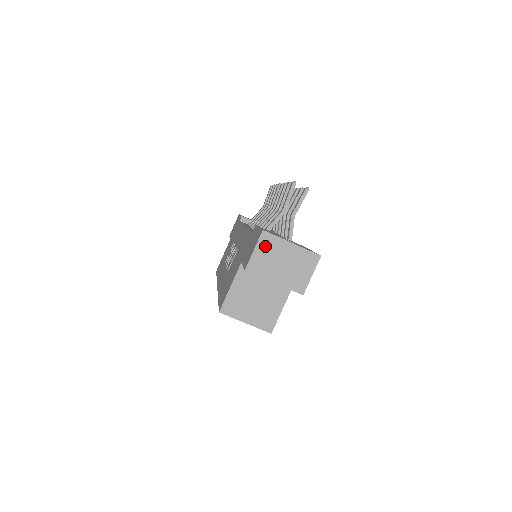
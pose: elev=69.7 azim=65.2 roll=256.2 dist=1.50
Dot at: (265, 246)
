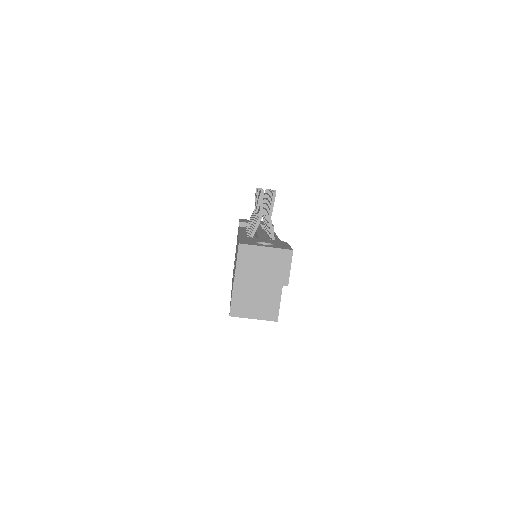
Dot at: (245, 256)
